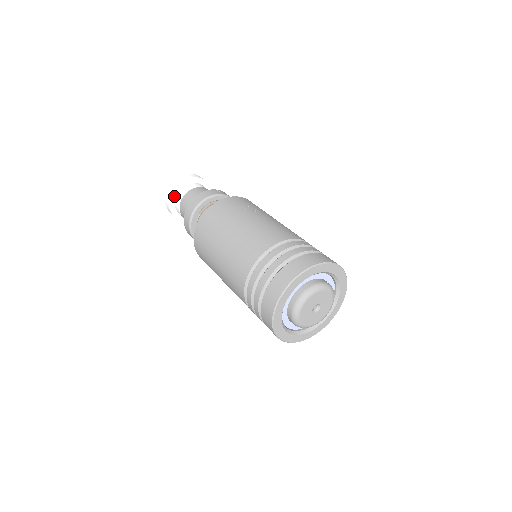
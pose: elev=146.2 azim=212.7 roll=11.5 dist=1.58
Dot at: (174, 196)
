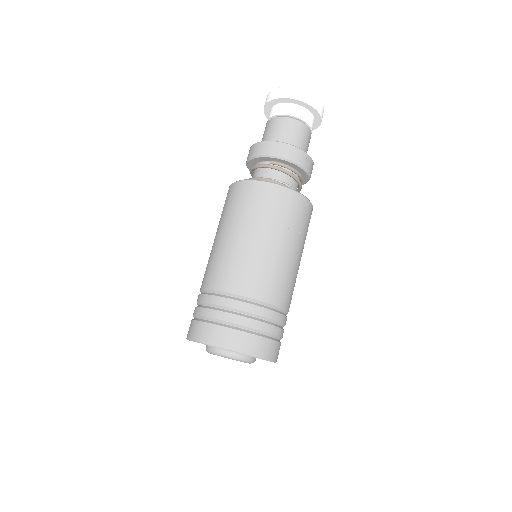
Dot at: (282, 101)
